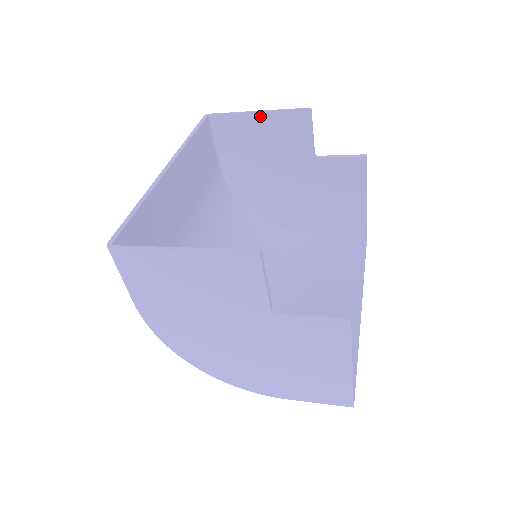
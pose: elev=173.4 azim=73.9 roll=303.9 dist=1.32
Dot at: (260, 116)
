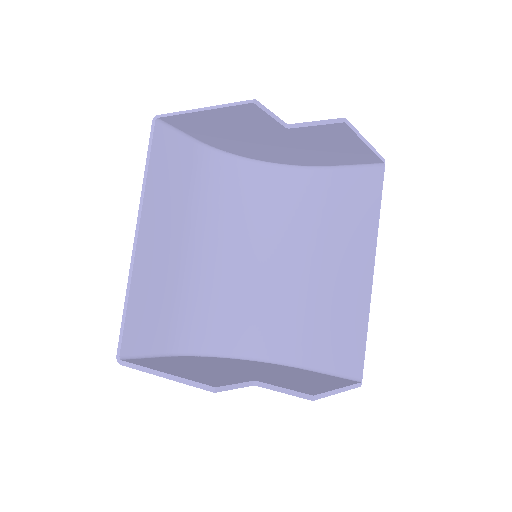
Dot at: (206, 113)
